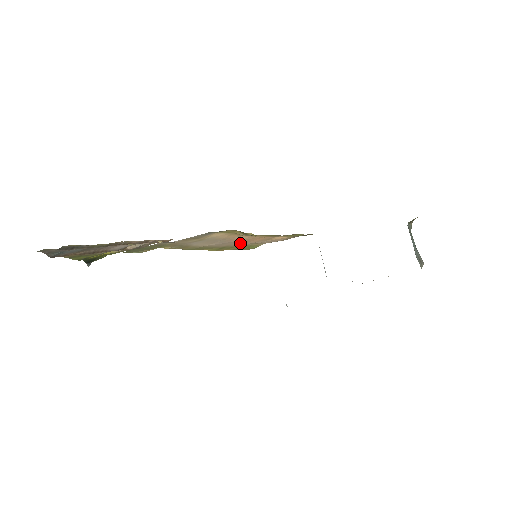
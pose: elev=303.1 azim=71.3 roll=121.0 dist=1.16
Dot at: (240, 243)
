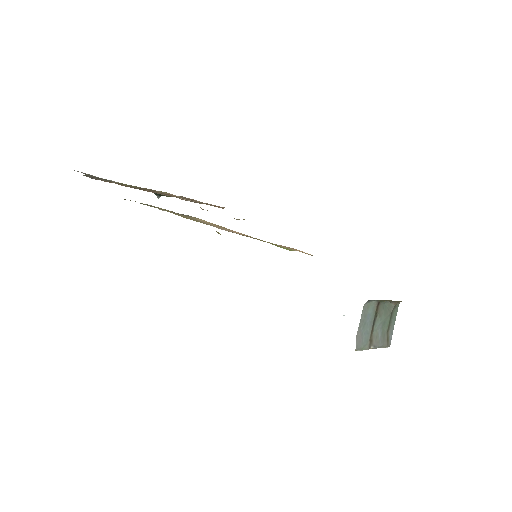
Dot at: occluded
